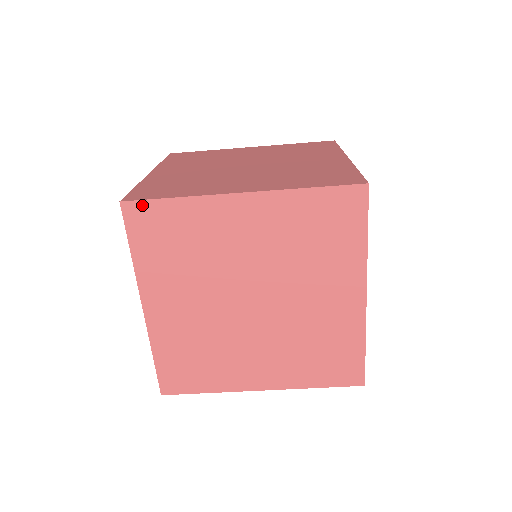
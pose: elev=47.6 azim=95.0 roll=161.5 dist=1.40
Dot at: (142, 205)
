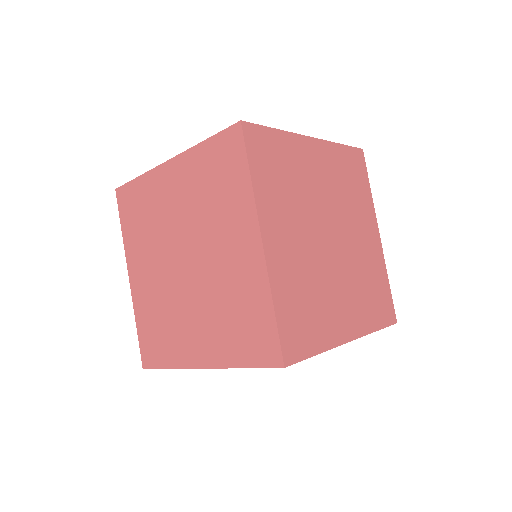
Dot at: (124, 188)
